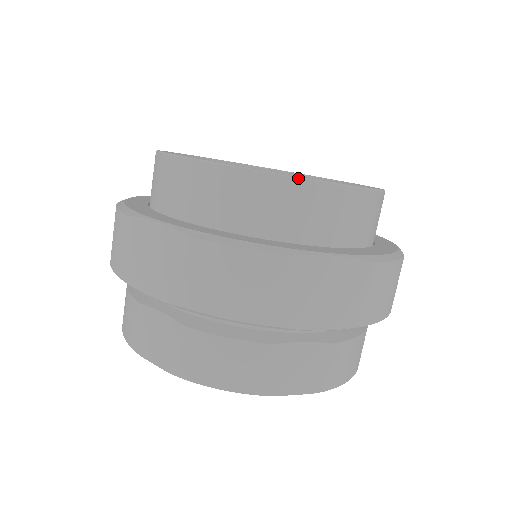
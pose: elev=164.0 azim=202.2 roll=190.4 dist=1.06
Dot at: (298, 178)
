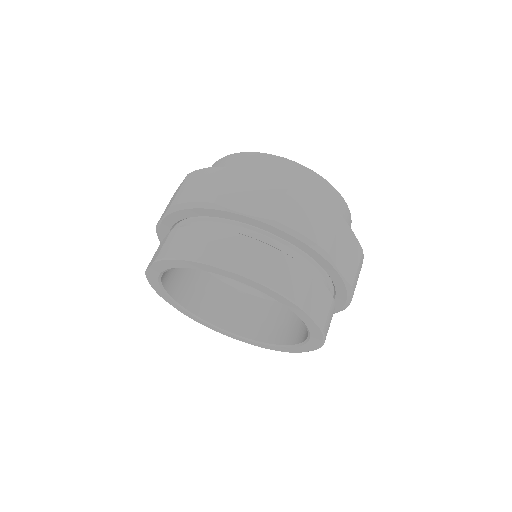
Dot at: occluded
